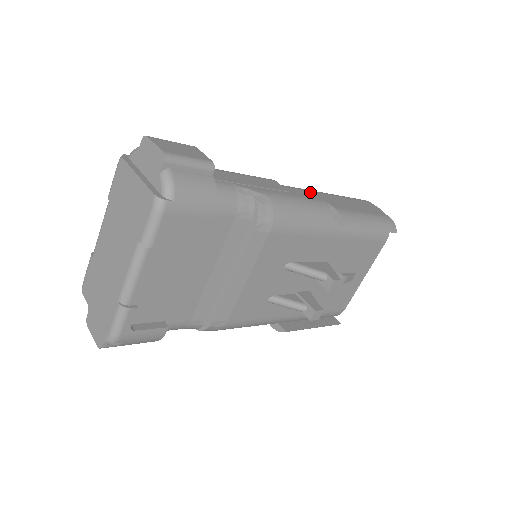
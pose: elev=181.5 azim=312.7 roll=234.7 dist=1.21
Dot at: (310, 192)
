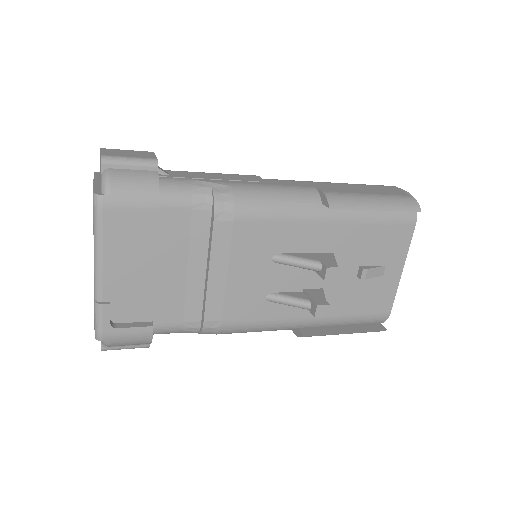
Dot at: (301, 182)
